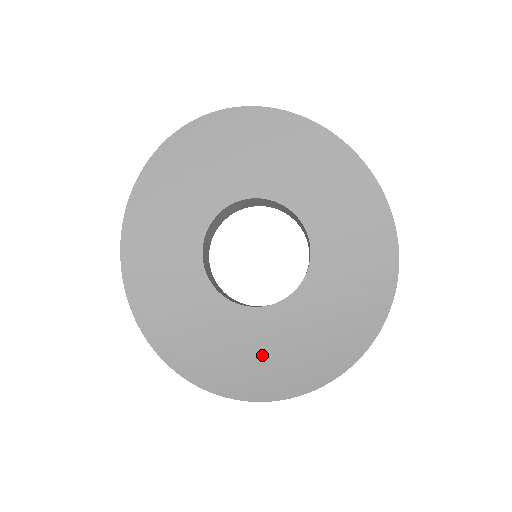
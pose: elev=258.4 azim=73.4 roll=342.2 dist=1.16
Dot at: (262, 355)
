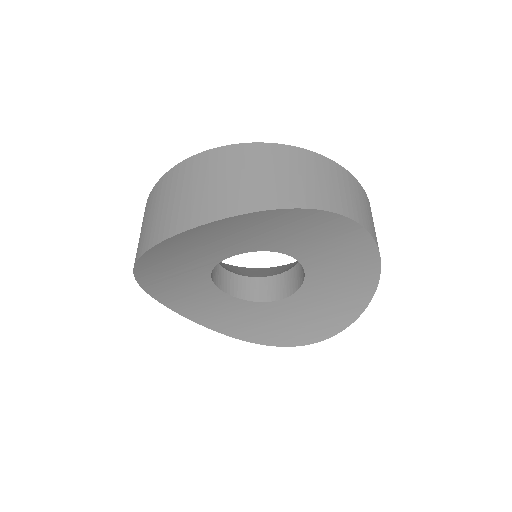
Dot at: (284, 325)
